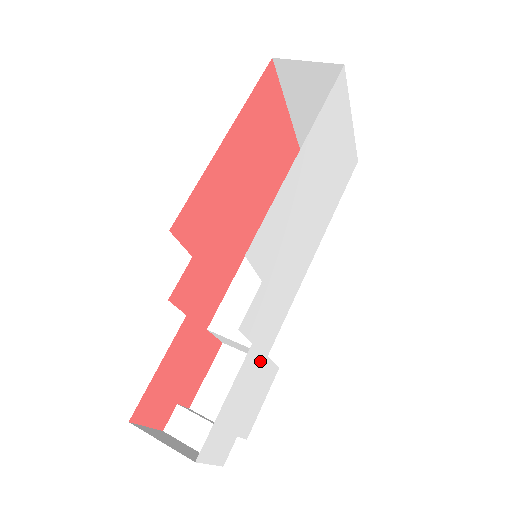
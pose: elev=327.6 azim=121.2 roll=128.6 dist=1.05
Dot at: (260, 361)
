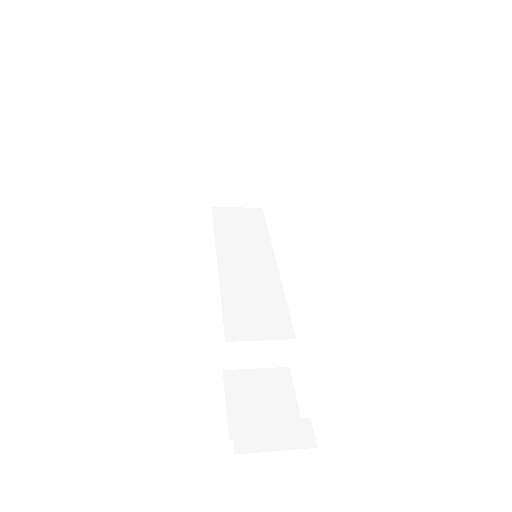
Dot at: occluded
